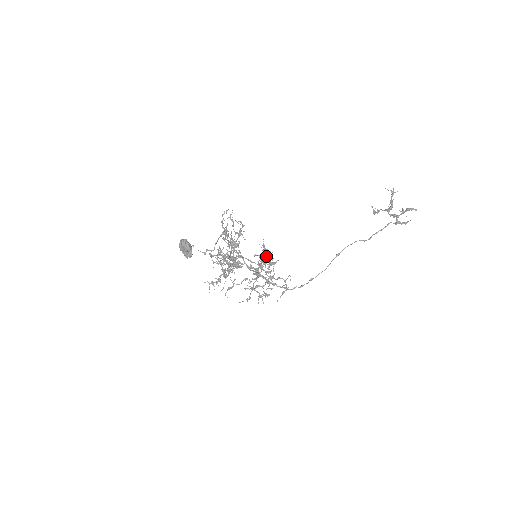
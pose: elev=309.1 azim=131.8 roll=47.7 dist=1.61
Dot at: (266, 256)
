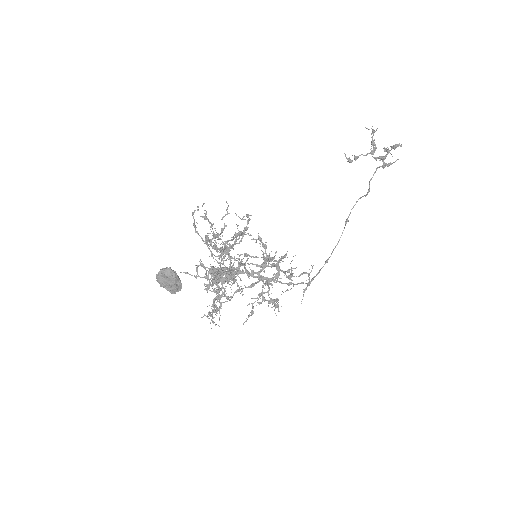
Dot at: occluded
